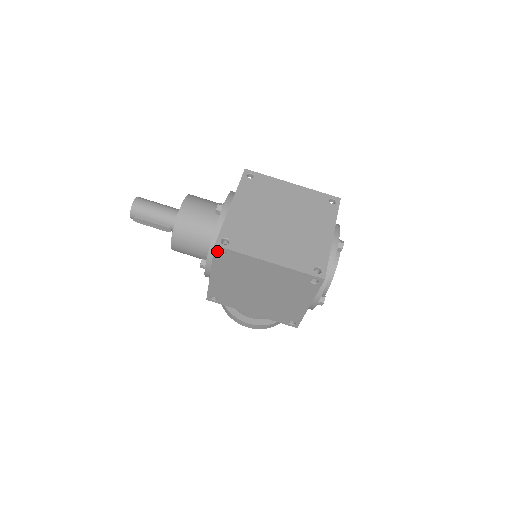
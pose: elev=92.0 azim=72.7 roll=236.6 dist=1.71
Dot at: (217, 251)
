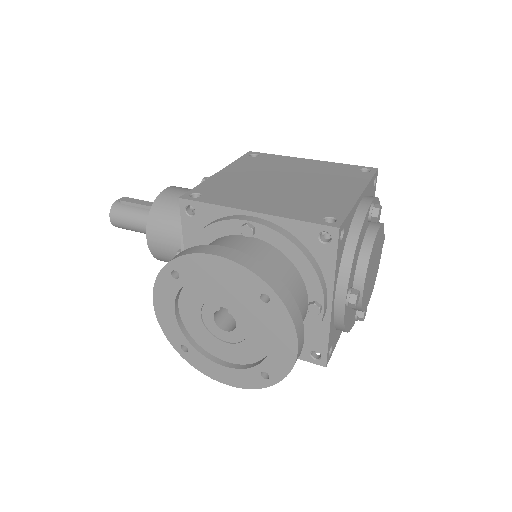
Dot at: (249, 155)
